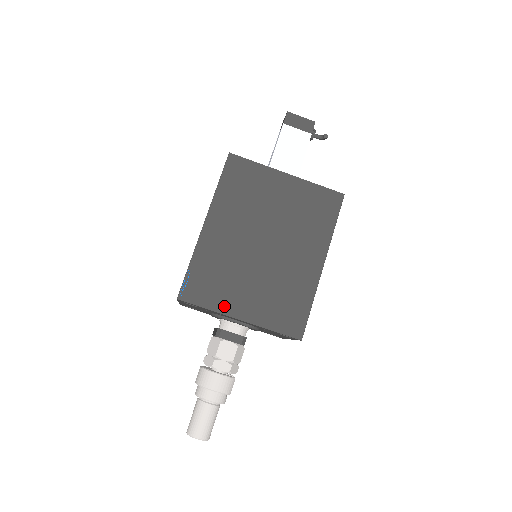
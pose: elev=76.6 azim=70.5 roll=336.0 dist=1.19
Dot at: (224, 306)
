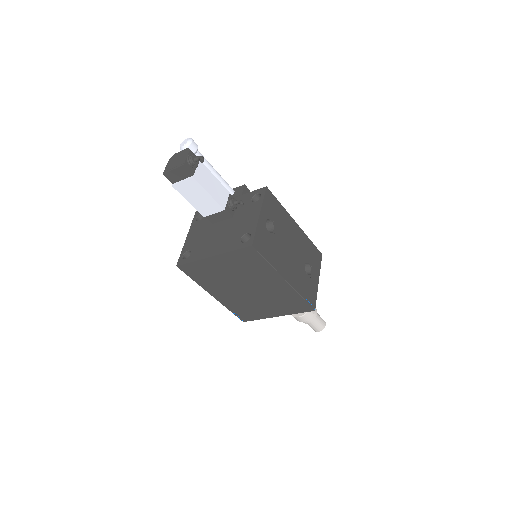
Dot at: (264, 316)
